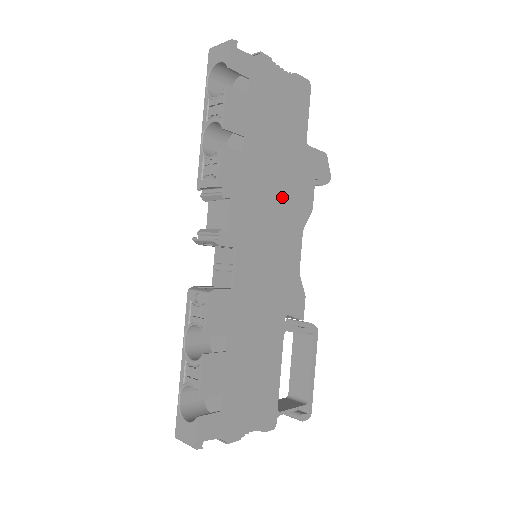
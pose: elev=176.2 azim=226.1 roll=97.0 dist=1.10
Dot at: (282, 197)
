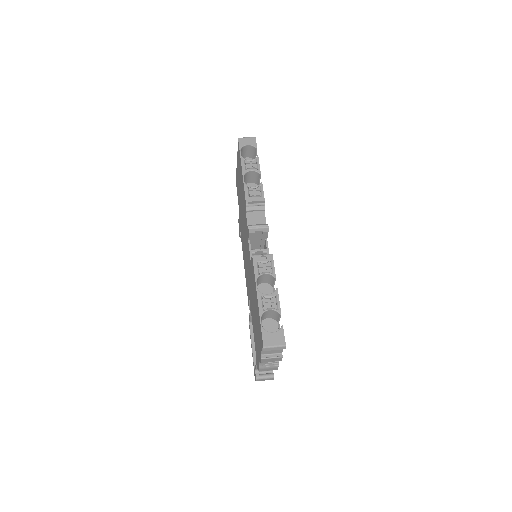
Dot at: occluded
